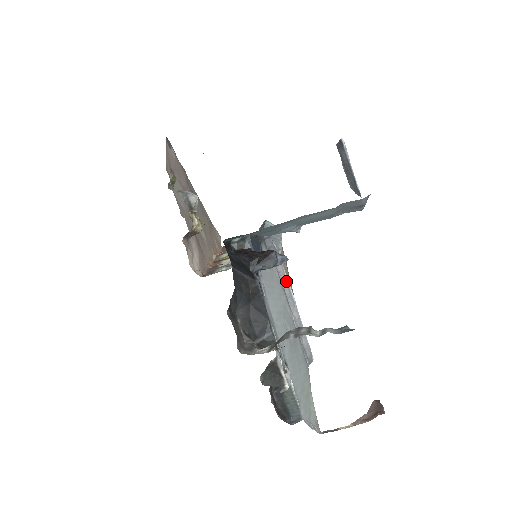
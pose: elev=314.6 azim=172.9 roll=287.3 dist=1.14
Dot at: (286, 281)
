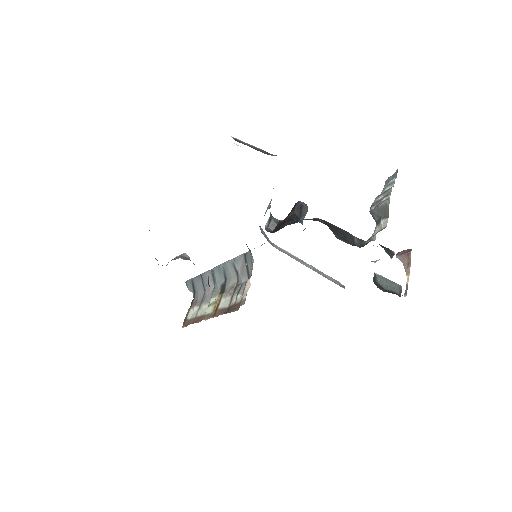
Dot at: (286, 252)
